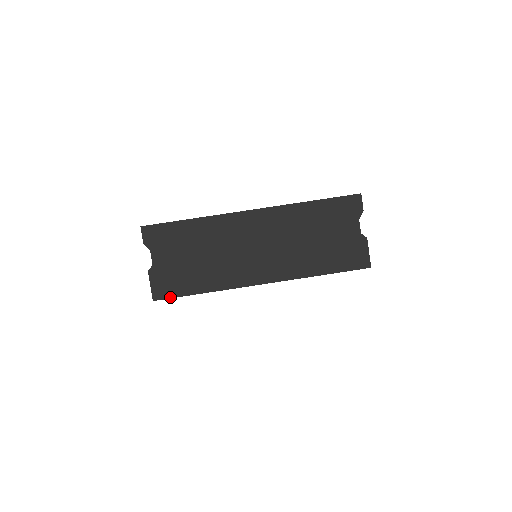
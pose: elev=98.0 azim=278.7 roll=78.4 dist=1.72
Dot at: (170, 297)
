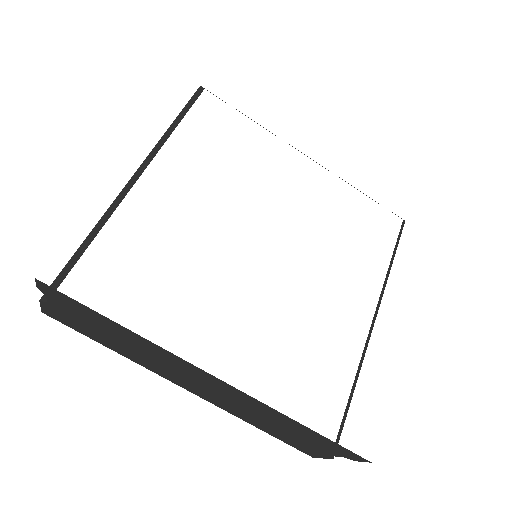
Dot at: (65, 324)
